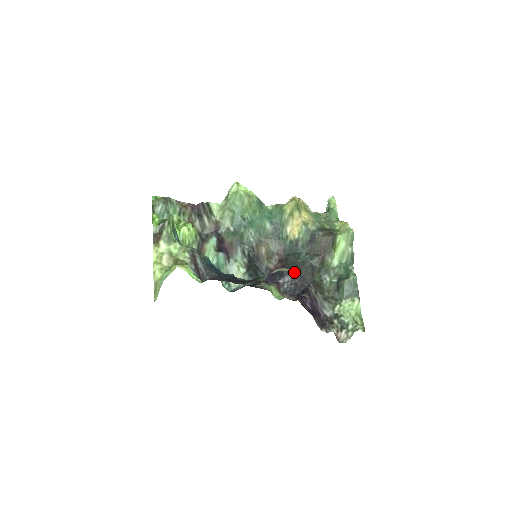
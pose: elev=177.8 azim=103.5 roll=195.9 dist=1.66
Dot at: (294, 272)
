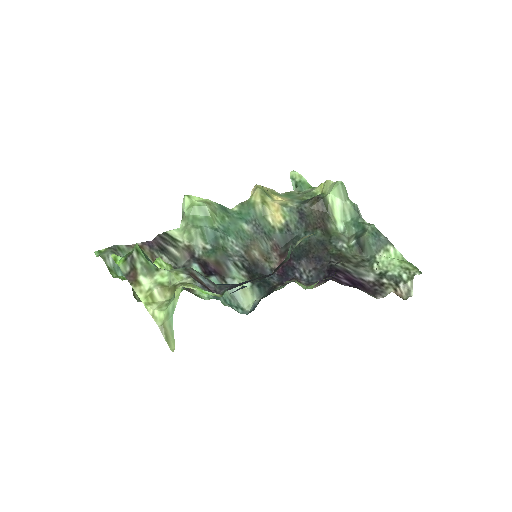
Dot at: (304, 257)
